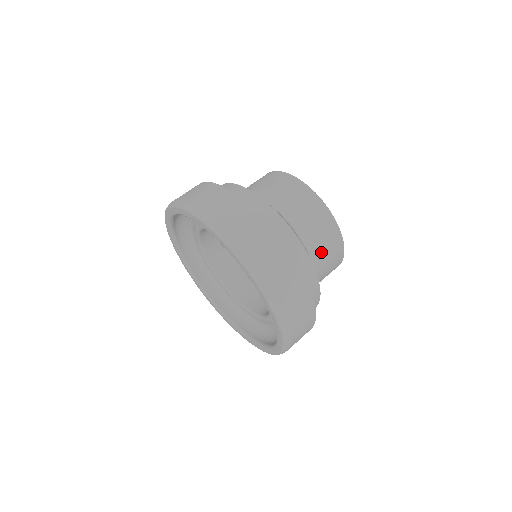
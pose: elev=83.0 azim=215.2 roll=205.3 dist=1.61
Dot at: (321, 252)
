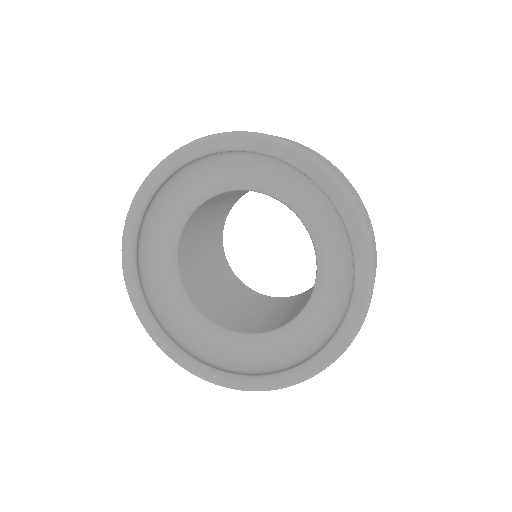
Dot at: occluded
